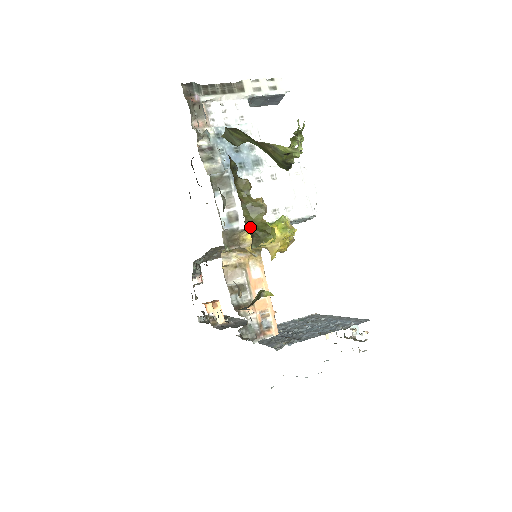
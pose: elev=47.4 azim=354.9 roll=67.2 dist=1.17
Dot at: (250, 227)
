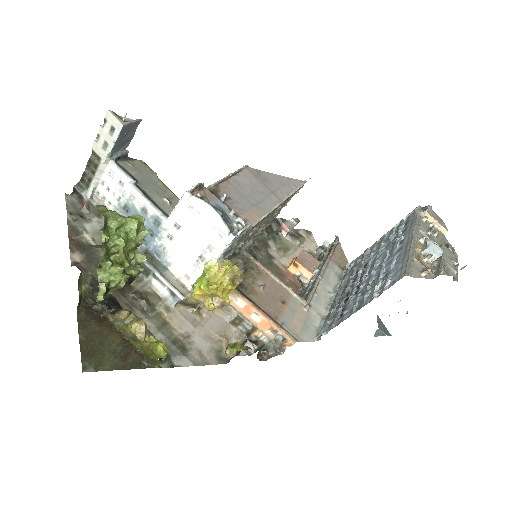
Dot at: (143, 353)
